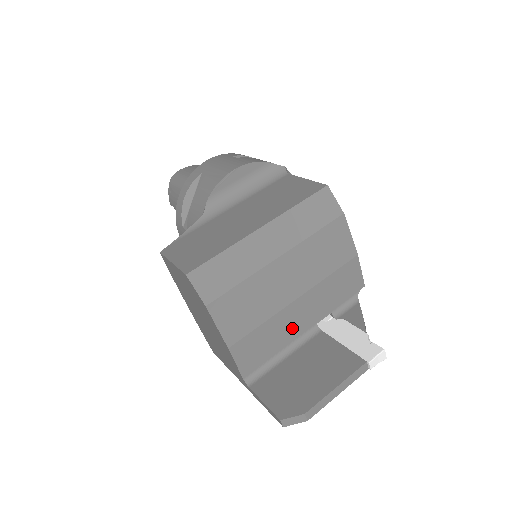
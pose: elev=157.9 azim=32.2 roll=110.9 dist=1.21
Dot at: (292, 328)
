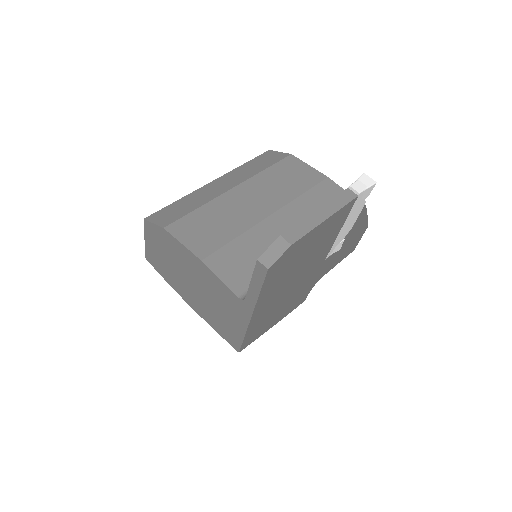
Dot at: occluded
